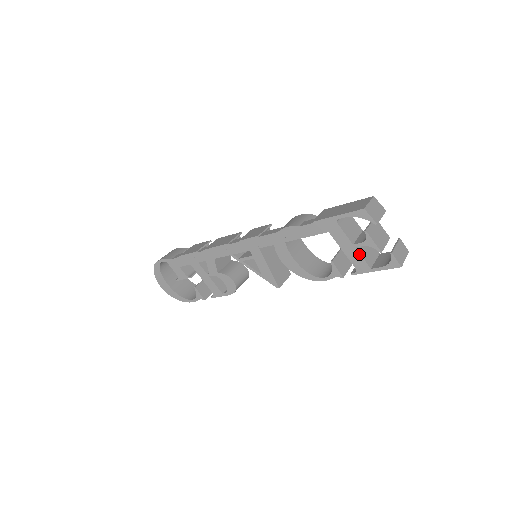
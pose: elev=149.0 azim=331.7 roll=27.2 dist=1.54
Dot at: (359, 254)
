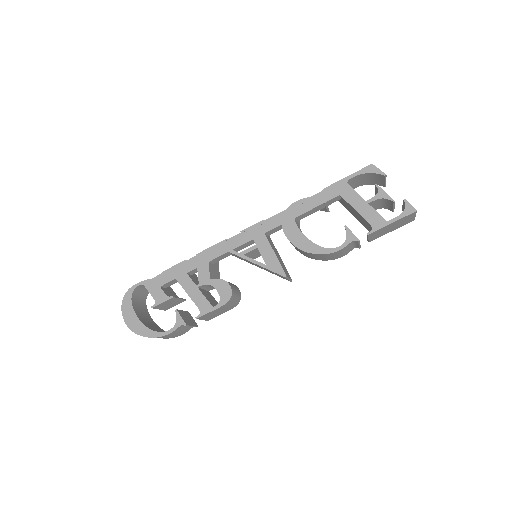
Dot at: (373, 209)
